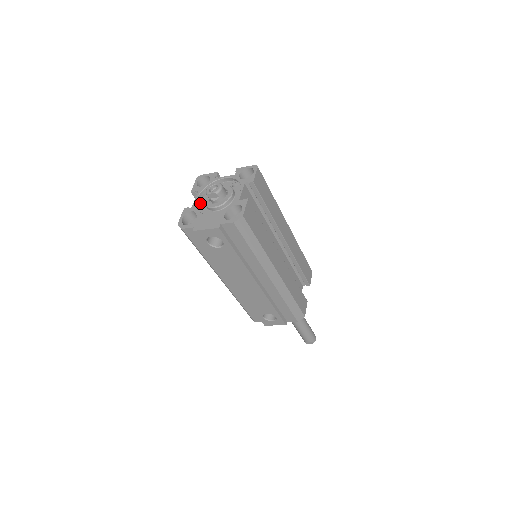
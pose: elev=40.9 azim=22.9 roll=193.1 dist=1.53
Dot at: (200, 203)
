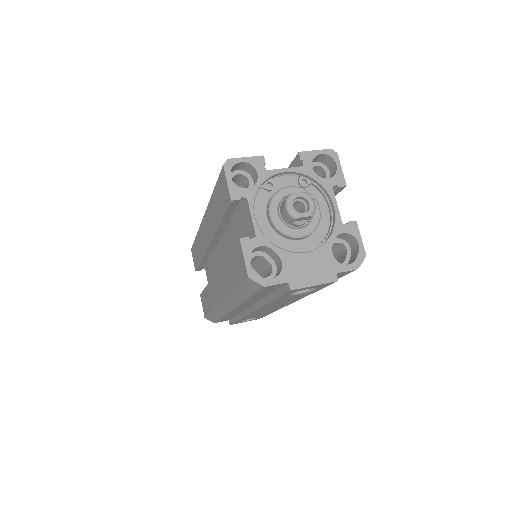
Dot at: (256, 222)
